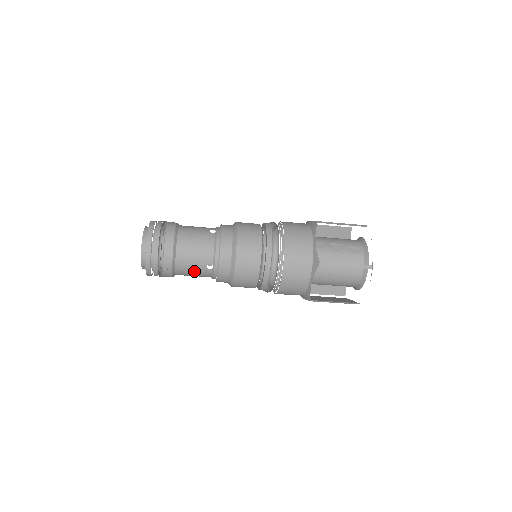
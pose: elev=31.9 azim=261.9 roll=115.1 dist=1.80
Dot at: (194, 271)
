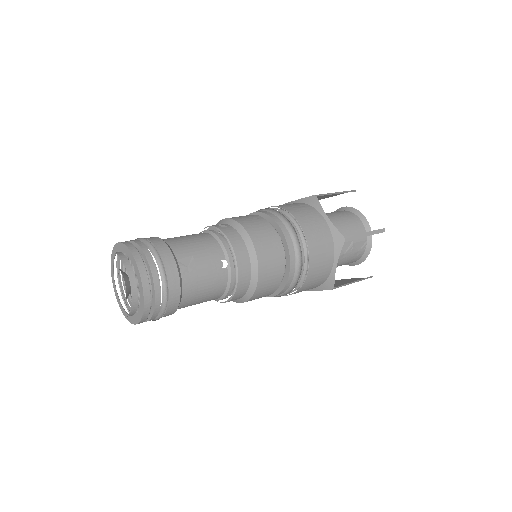
Dot at: occluded
